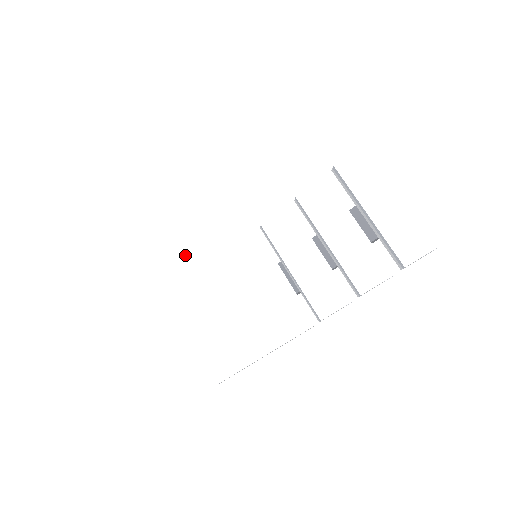
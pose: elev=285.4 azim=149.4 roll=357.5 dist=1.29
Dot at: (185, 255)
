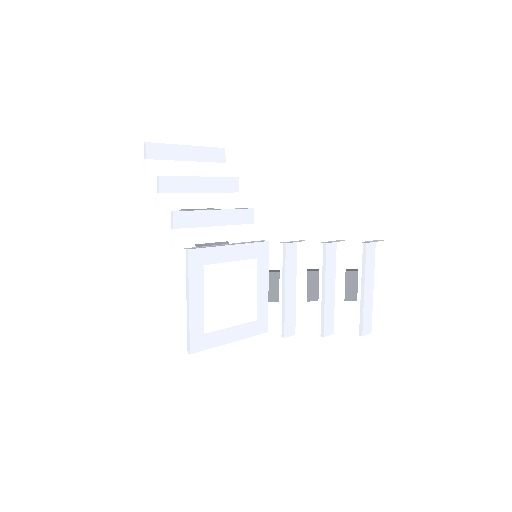
Dot at: (200, 219)
